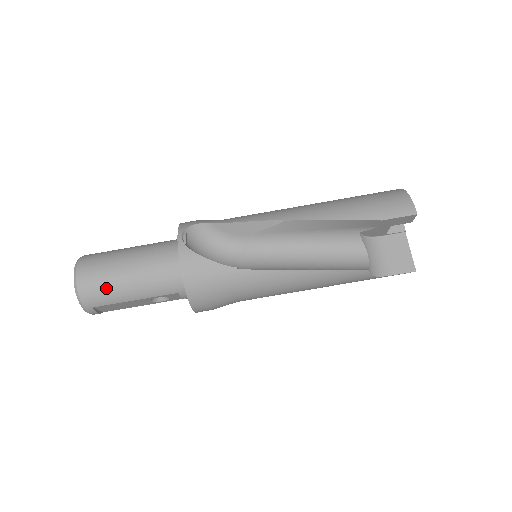
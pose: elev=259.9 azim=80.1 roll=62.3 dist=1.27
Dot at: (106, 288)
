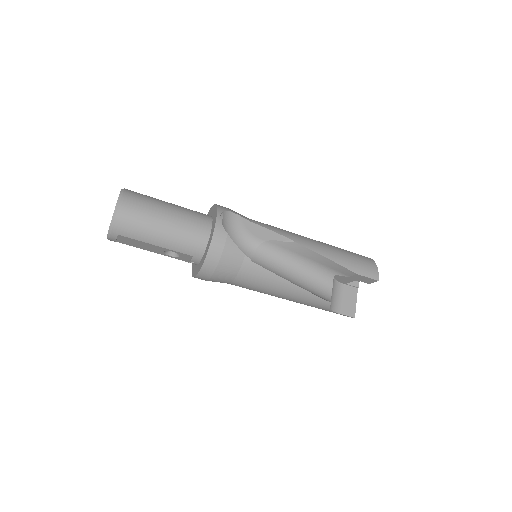
Dot at: (141, 225)
